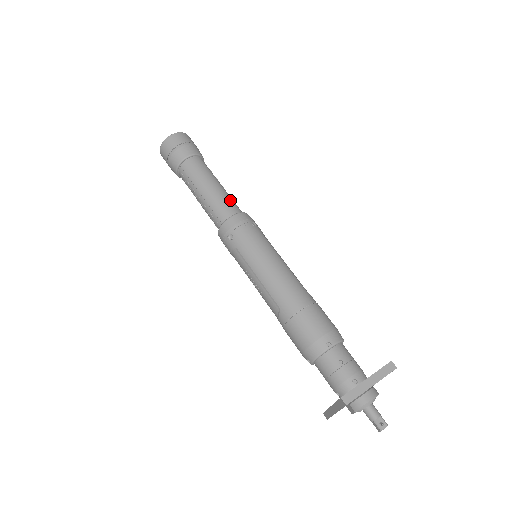
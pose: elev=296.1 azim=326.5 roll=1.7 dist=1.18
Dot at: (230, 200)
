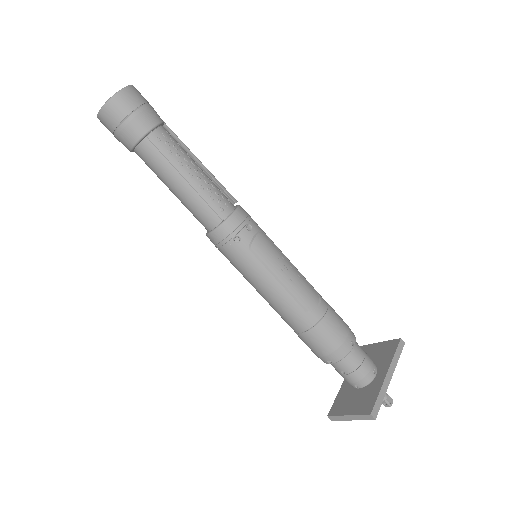
Dot at: (203, 205)
